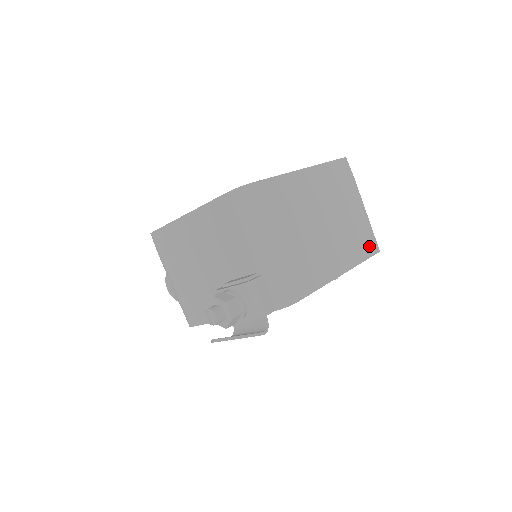
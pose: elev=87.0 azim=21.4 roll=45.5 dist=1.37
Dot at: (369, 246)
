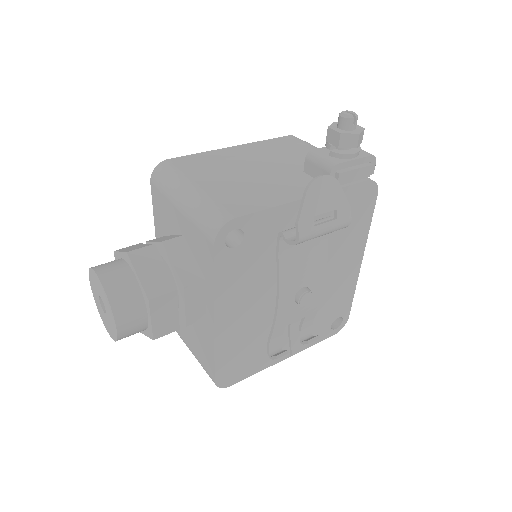
Dot at: occluded
